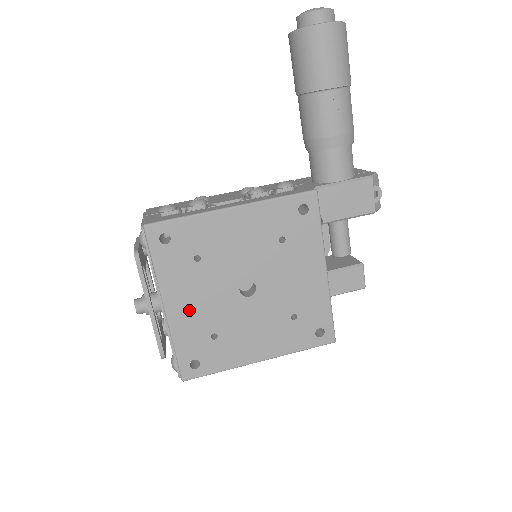
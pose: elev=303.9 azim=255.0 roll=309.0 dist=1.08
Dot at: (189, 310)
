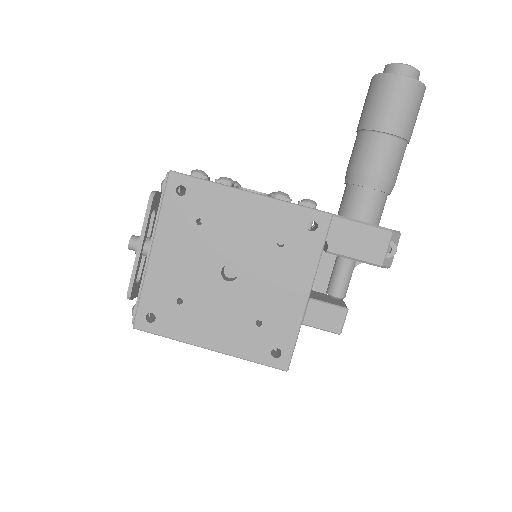
Dot at: (170, 264)
